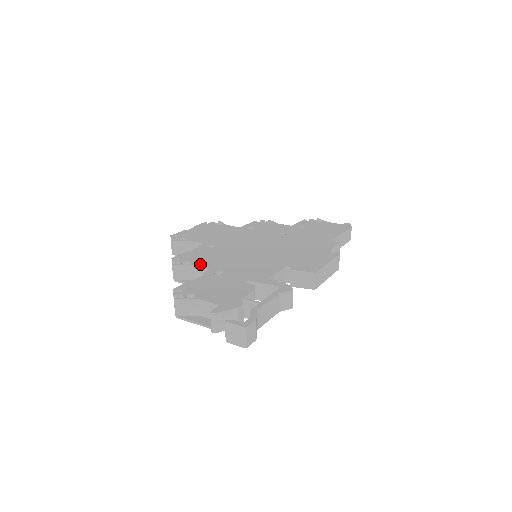
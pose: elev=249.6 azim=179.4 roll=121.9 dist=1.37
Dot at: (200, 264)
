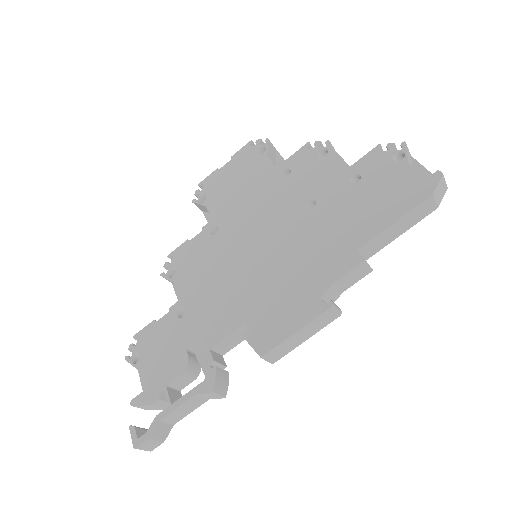
Dot at: (179, 282)
